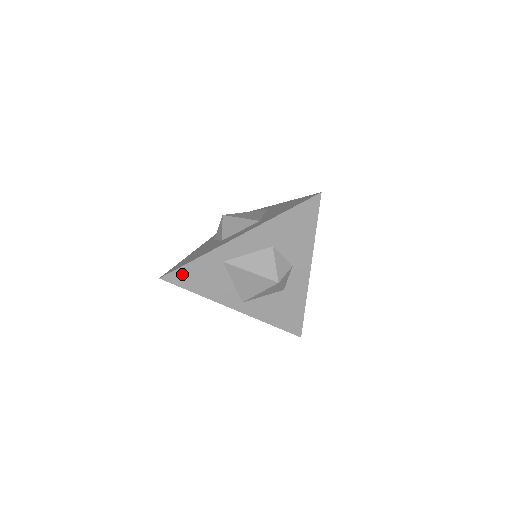
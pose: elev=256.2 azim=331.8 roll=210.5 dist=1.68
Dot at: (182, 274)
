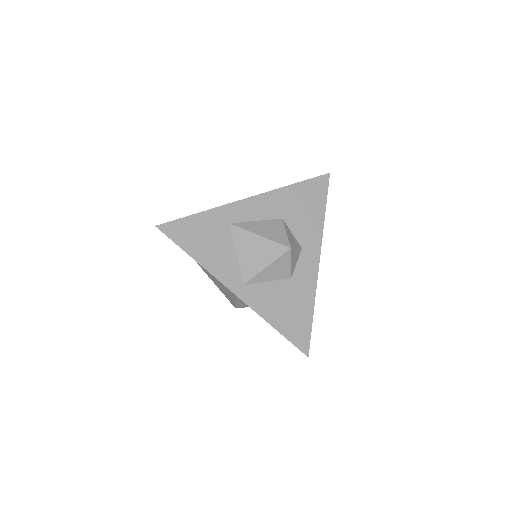
Dot at: (182, 227)
